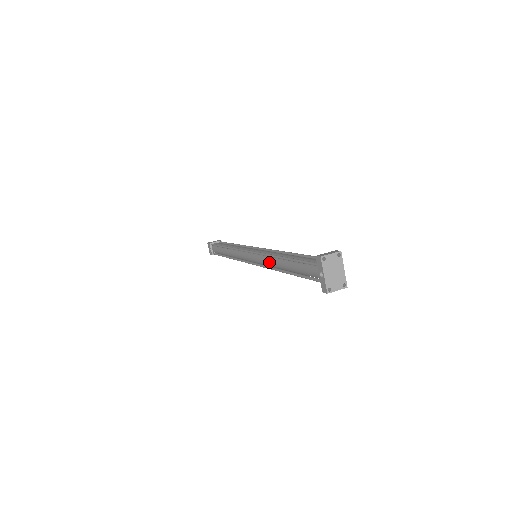
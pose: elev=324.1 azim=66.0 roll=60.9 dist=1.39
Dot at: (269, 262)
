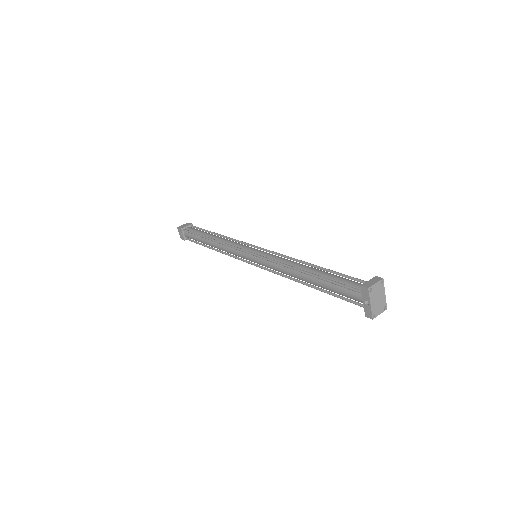
Dot at: (283, 271)
